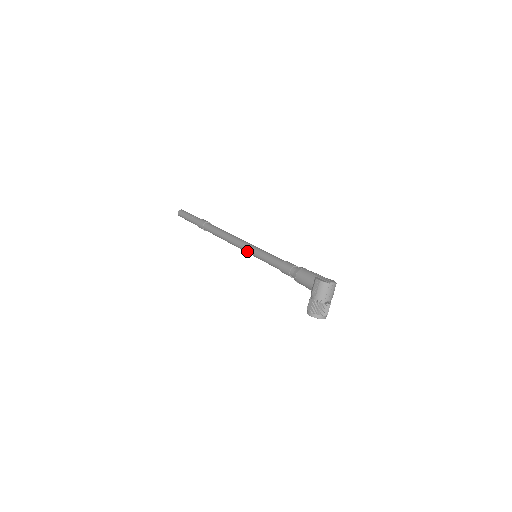
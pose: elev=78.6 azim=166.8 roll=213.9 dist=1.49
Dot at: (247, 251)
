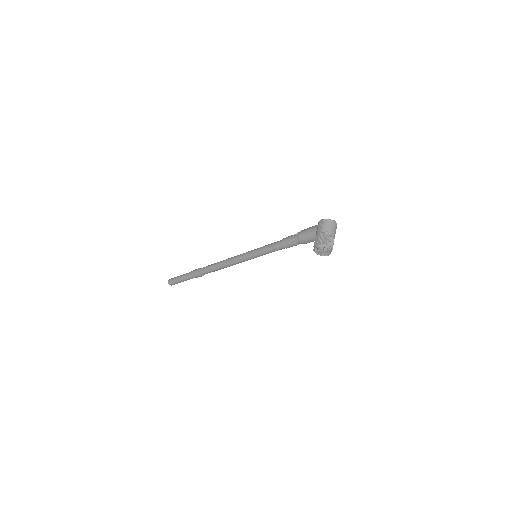
Dot at: (247, 255)
